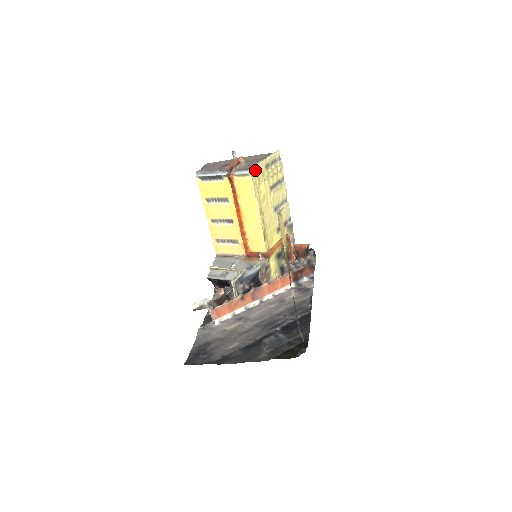
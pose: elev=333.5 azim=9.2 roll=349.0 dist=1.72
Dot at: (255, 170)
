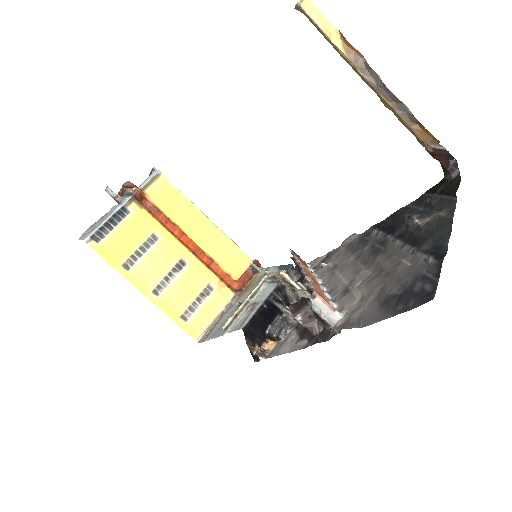
Dot at: occluded
